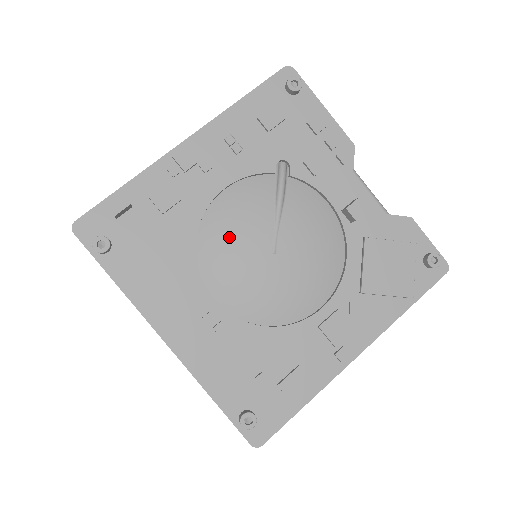
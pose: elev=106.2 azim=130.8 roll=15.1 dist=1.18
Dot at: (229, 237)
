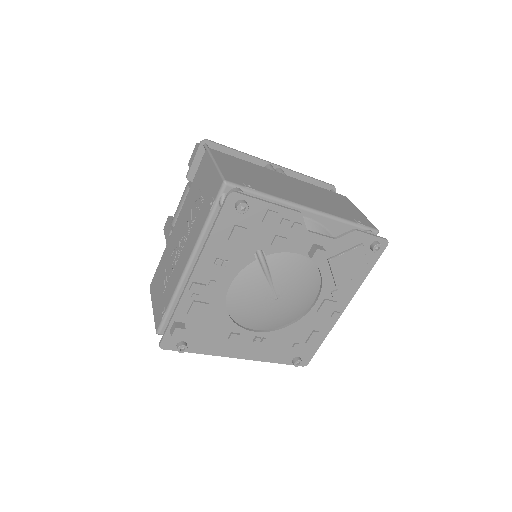
Dot at: (247, 305)
